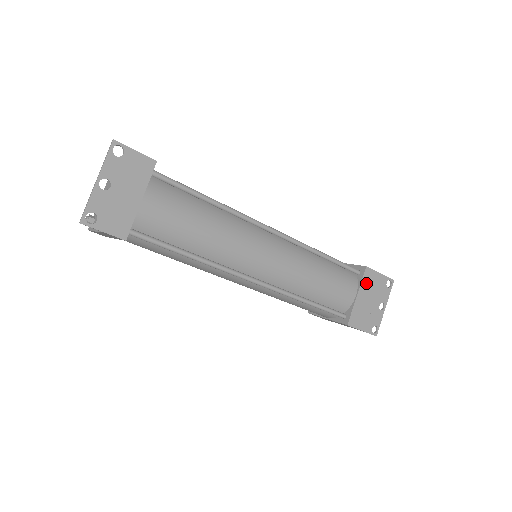
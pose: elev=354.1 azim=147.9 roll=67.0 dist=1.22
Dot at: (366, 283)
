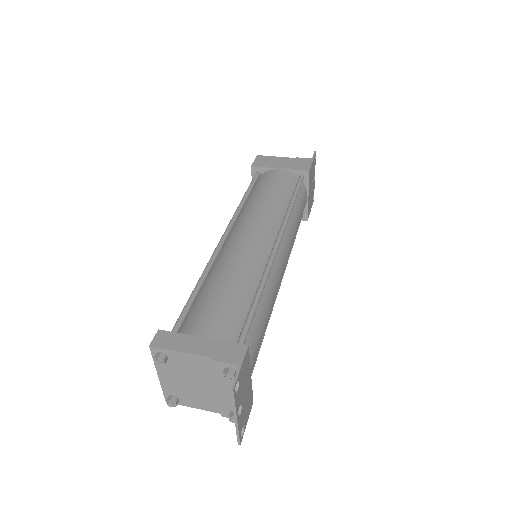
Dot at: (310, 181)
